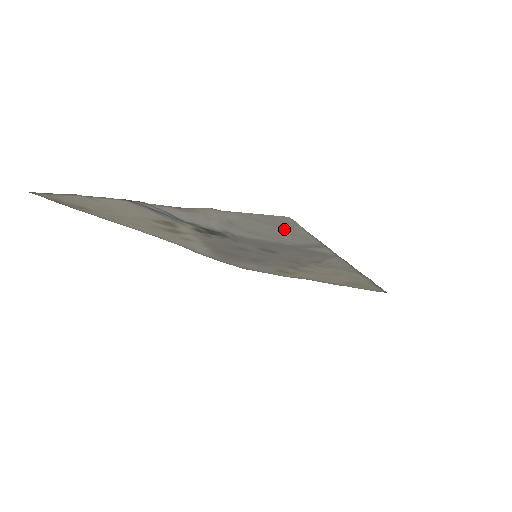
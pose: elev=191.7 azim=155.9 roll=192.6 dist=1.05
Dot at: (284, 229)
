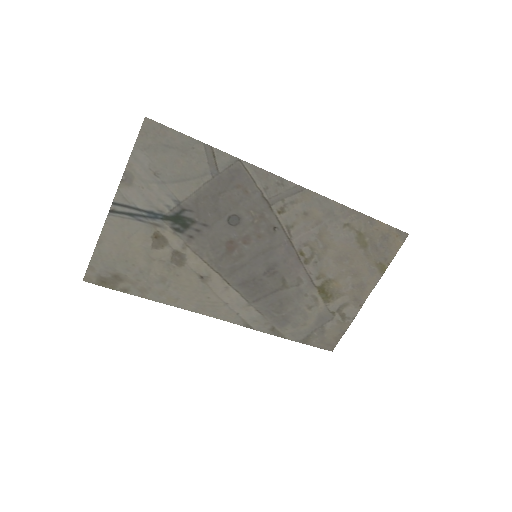
Dot at: (174, 147)
